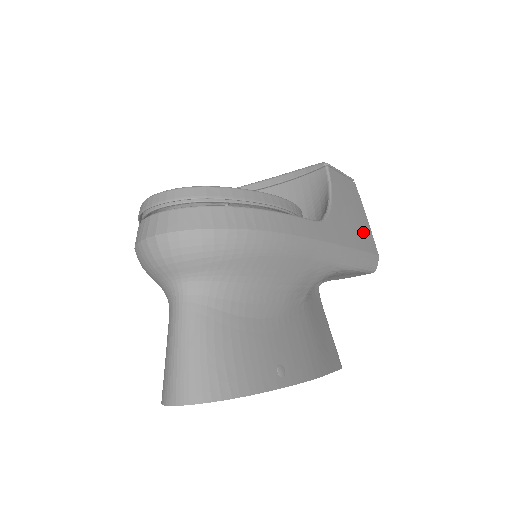
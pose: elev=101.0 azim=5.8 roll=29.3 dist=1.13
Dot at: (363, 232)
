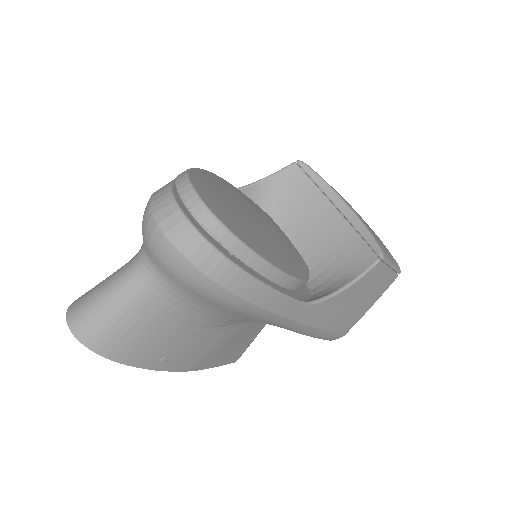
Dot at: (349, 318)
